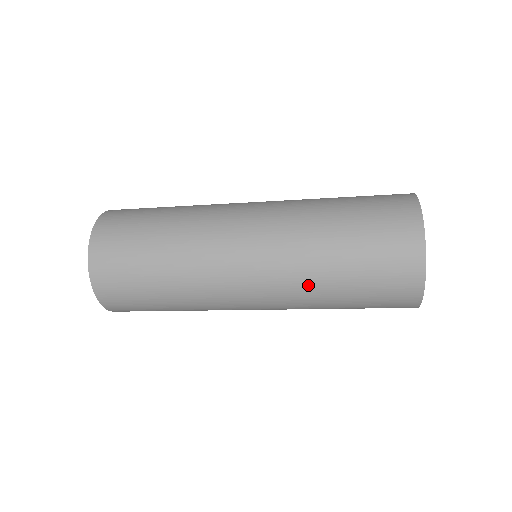
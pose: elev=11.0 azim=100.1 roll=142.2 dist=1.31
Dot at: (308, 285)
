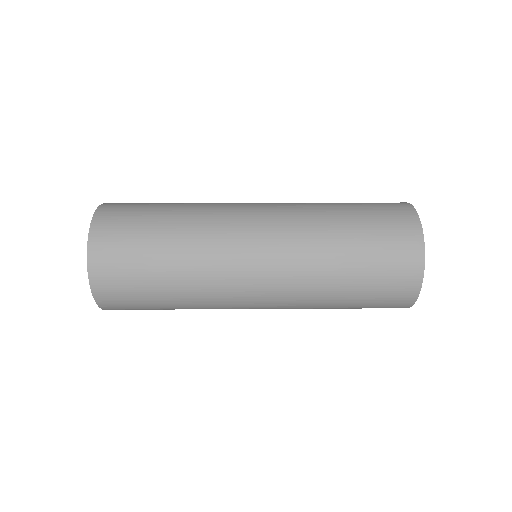
Dot at: occluded
